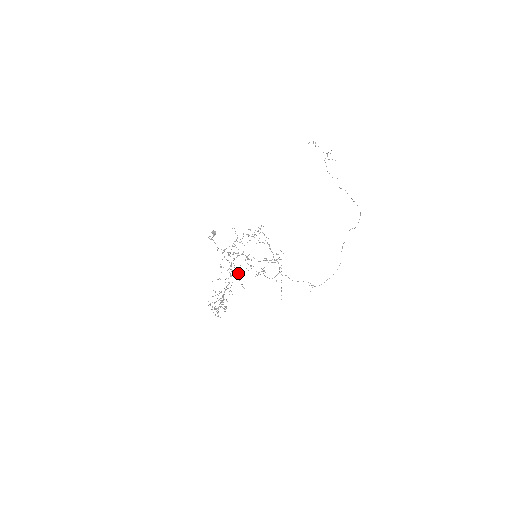
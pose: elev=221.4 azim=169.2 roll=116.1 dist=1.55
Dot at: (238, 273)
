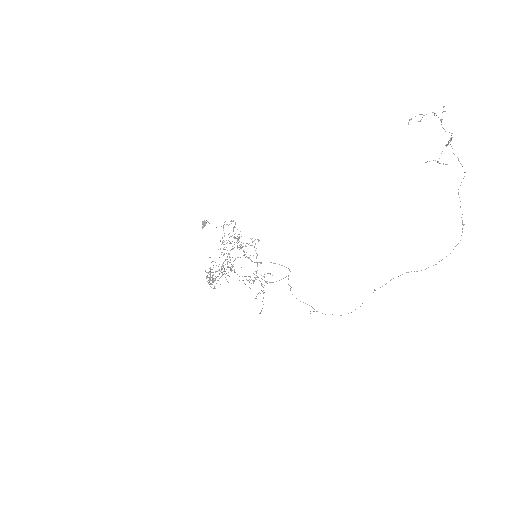
Dot at: (228, 267)
